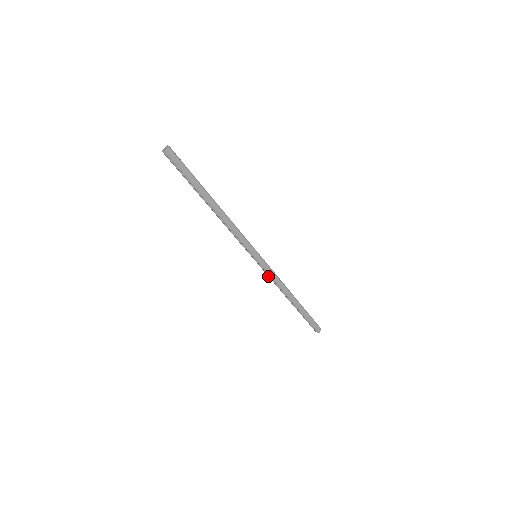
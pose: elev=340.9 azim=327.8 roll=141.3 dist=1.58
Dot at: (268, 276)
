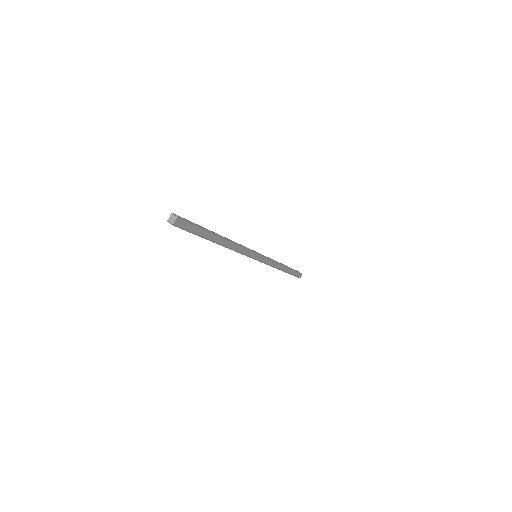
Dot at: occluded
